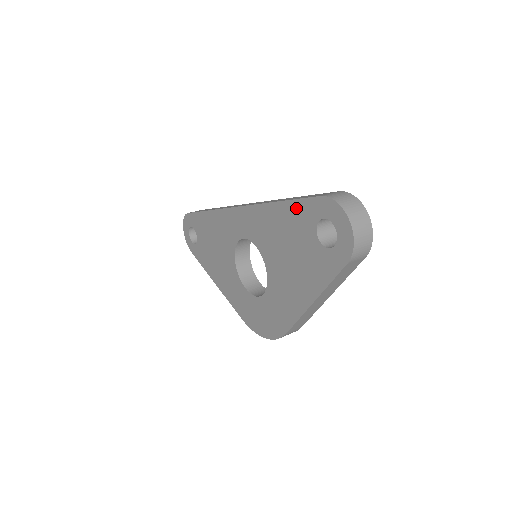
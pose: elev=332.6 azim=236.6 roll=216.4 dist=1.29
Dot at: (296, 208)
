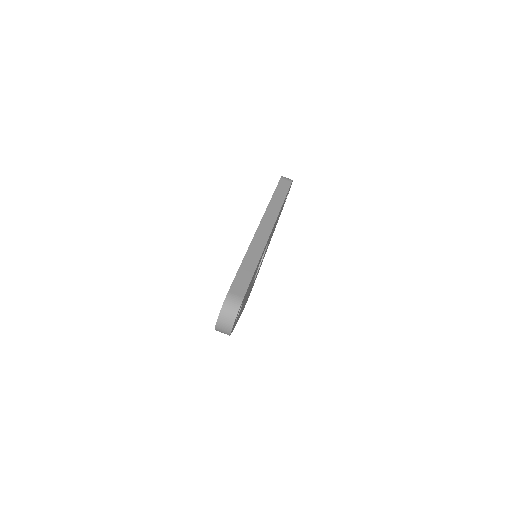
Dot at: occluded
